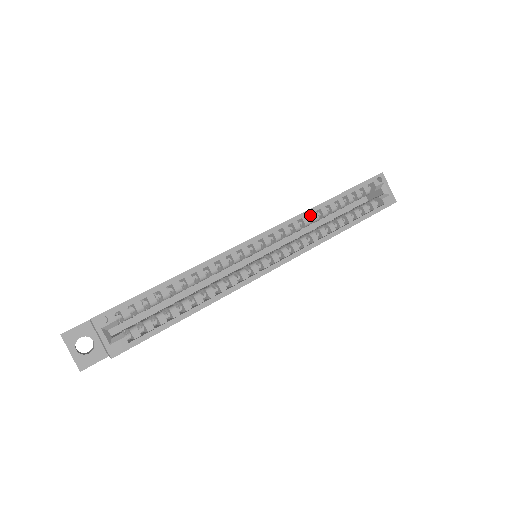
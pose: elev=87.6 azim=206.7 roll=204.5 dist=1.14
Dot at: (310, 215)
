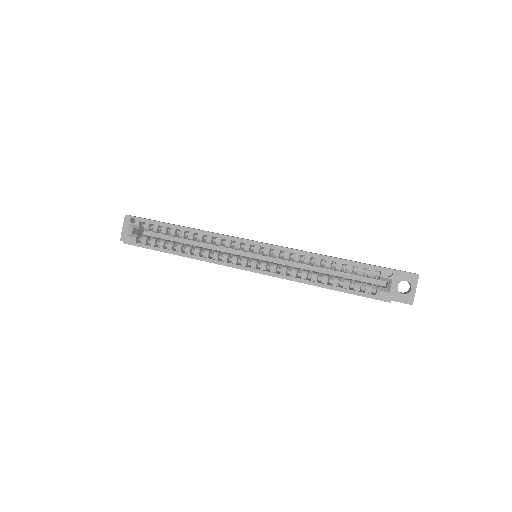
Dot at: (305, 256)
